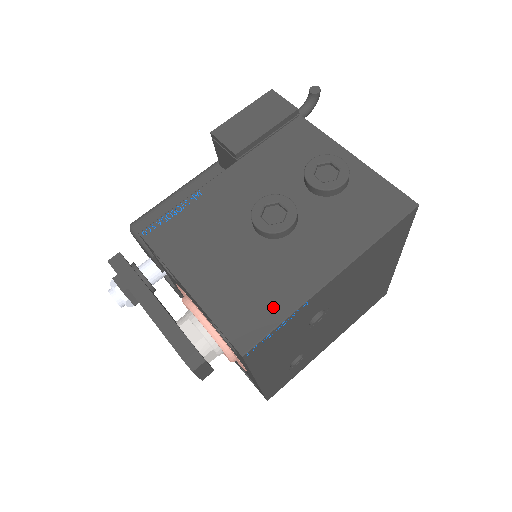
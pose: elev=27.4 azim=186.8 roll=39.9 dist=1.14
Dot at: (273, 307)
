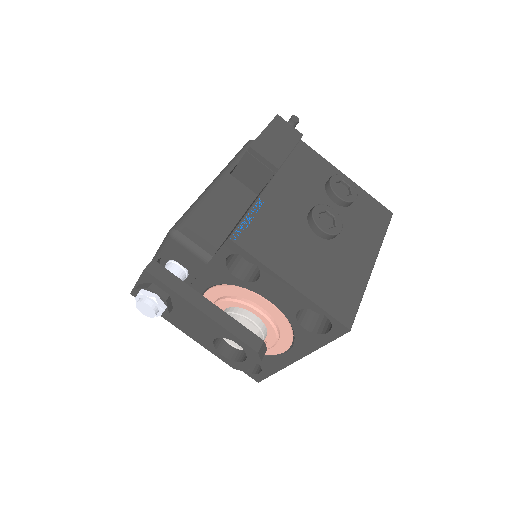
Dot at: (352, 291)
